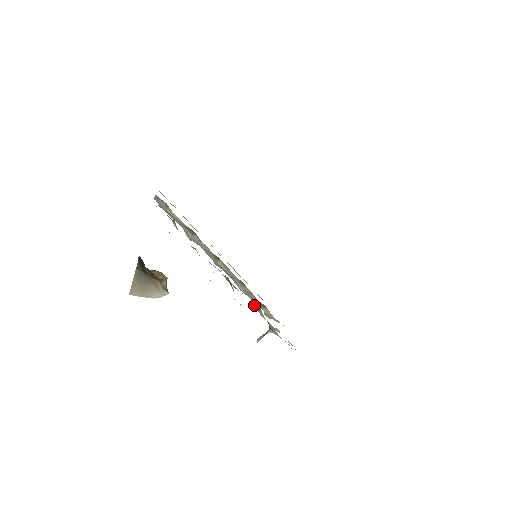
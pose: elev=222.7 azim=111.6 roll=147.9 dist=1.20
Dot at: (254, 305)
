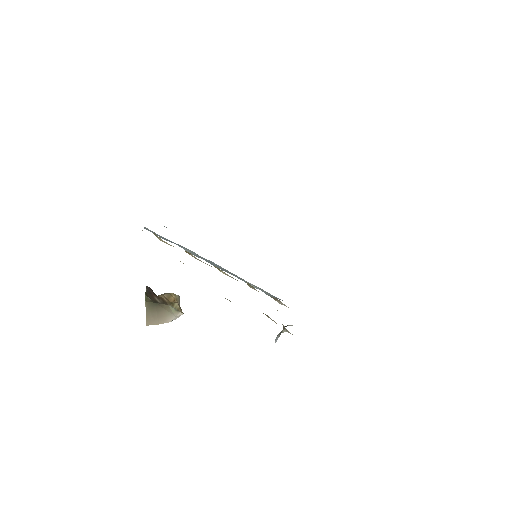
Dot at: occluded
